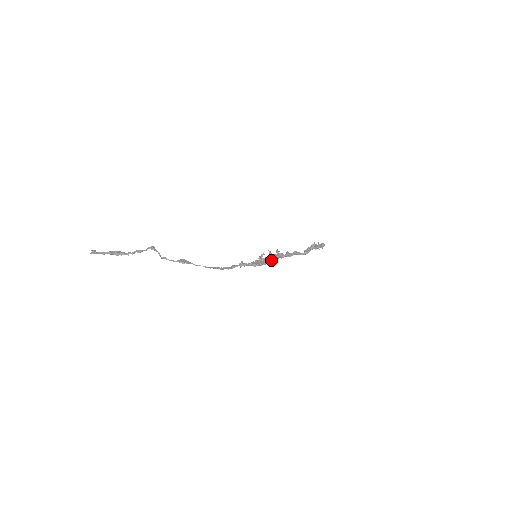
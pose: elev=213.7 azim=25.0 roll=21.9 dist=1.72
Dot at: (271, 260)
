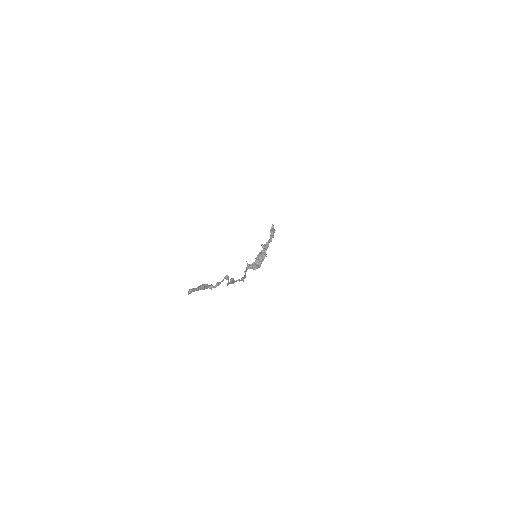
Dot at: (263, 260)
